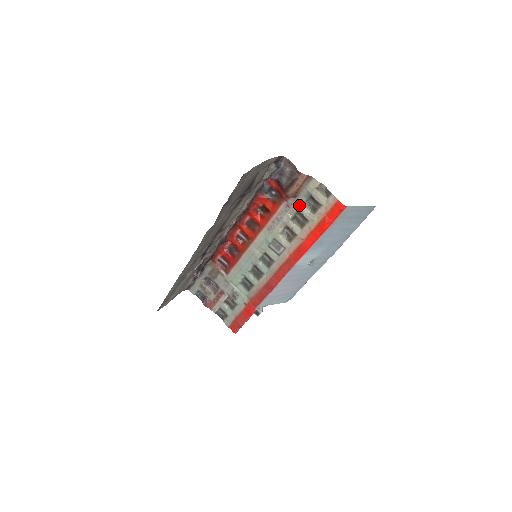
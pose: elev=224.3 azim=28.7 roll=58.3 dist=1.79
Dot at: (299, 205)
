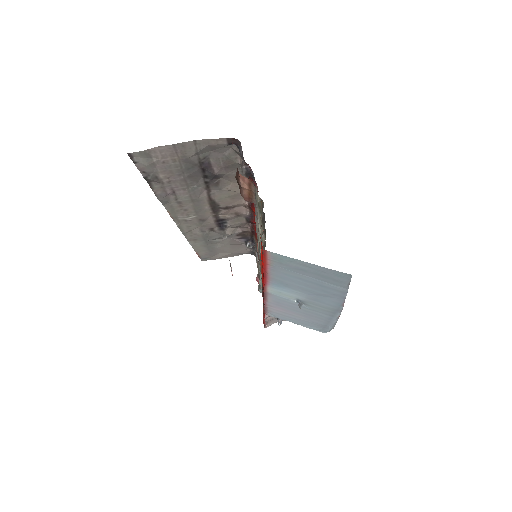
Dot at: occluded
